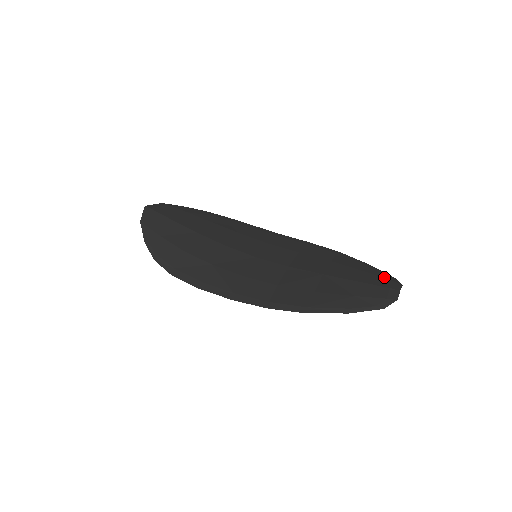
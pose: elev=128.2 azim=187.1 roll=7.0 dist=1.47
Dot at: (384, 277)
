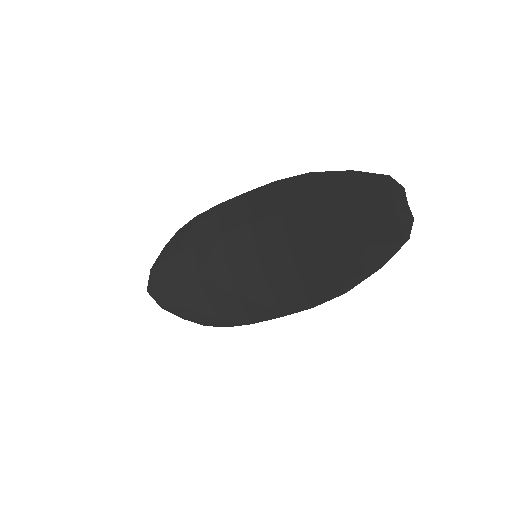
Dot at: (378, 189)
